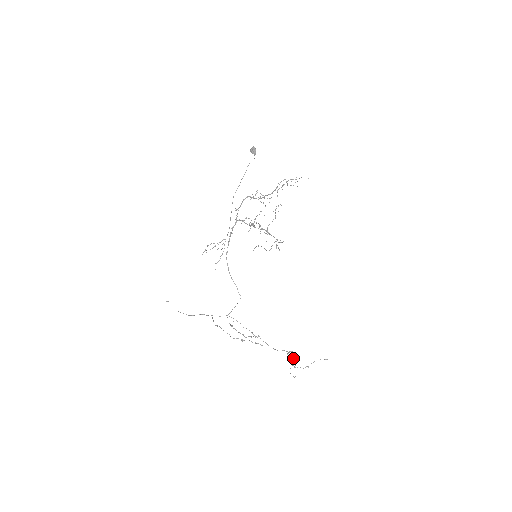
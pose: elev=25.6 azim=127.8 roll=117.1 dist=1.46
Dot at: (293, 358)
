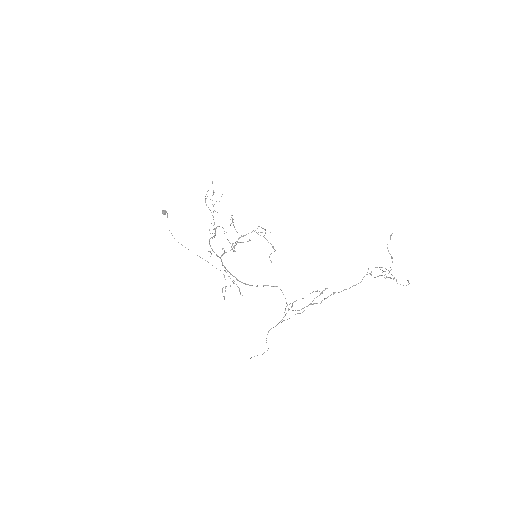
Dot at: (382, 272)
